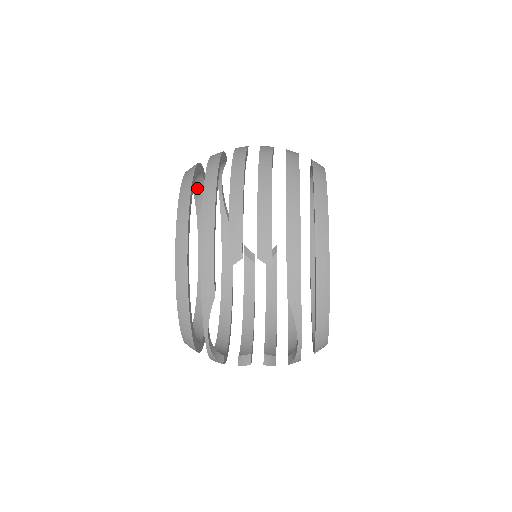
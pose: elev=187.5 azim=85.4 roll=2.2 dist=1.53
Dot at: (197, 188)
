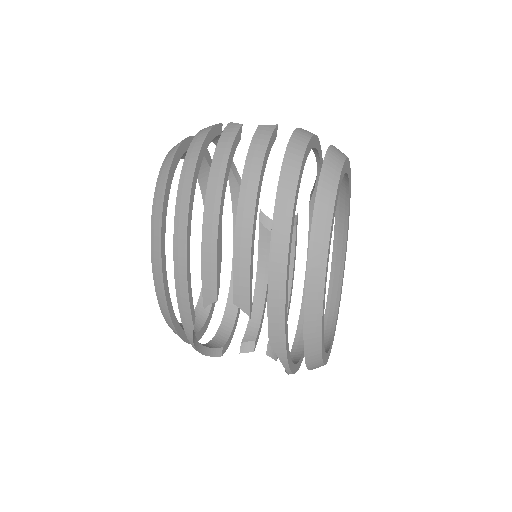
Dot at: occluded
